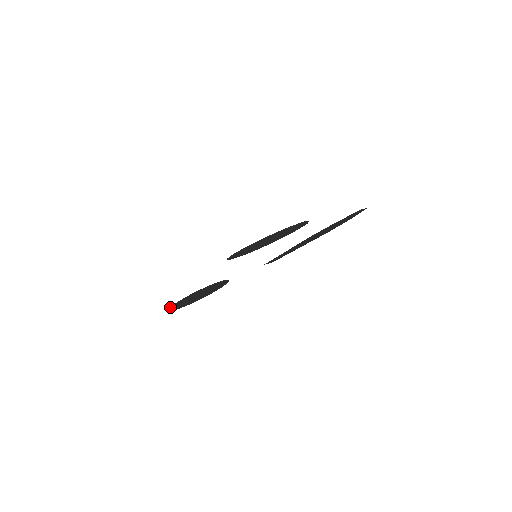
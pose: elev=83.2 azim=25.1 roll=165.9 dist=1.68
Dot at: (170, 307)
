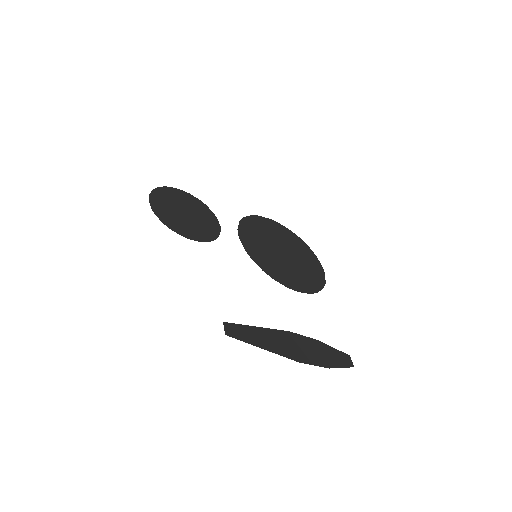
Dot at: (159, 188)
